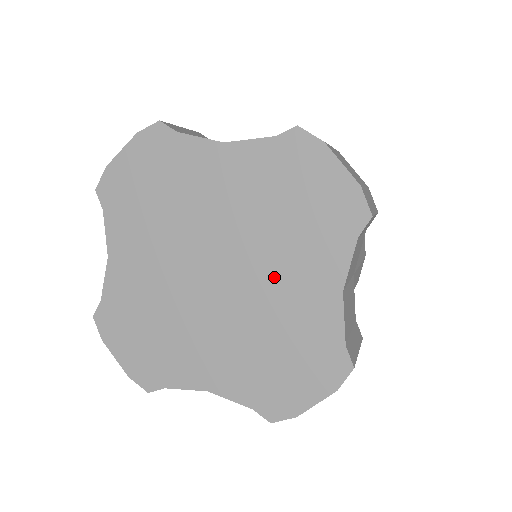
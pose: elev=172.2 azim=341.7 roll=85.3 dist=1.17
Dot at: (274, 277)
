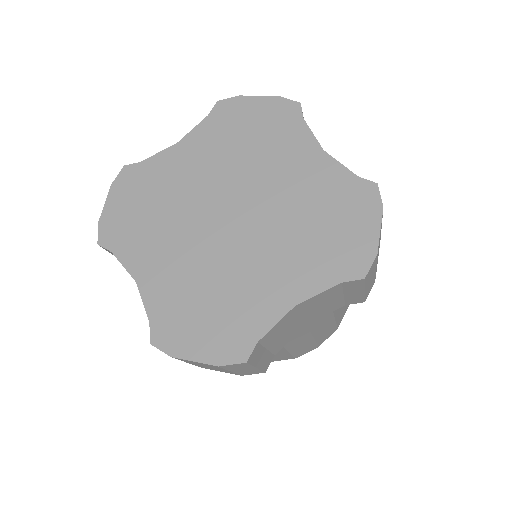
Dot at: (263, 254)
